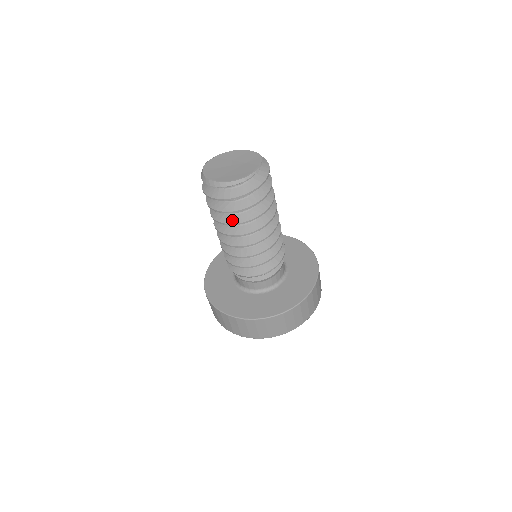
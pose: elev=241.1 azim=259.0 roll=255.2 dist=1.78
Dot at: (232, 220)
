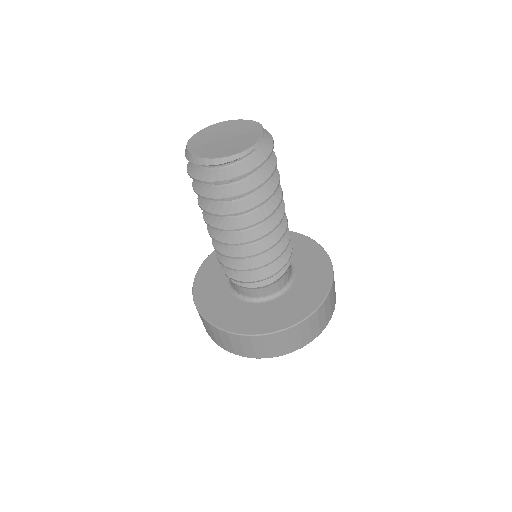
Dot at: (229, 209)
